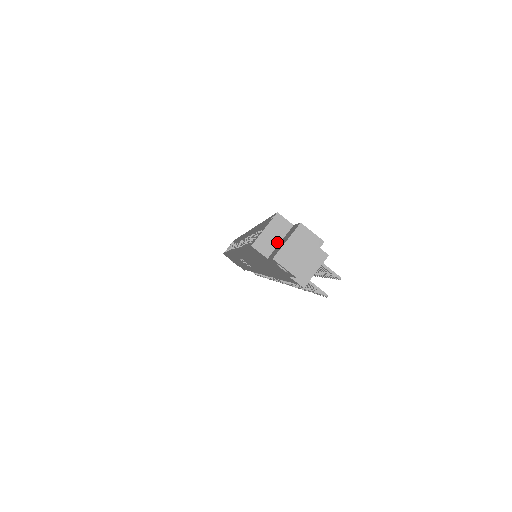
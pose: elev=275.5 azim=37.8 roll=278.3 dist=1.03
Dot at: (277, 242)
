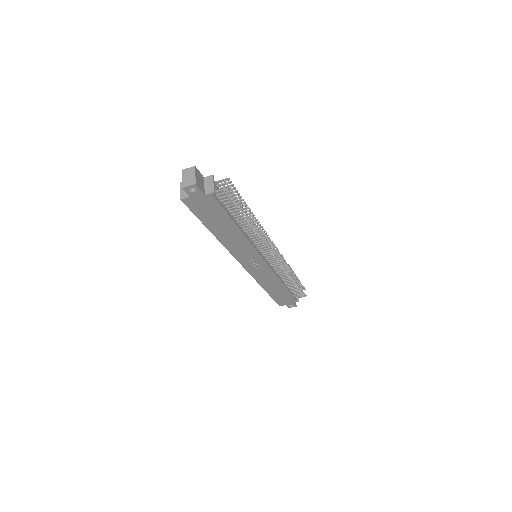
Dot at: occluded
